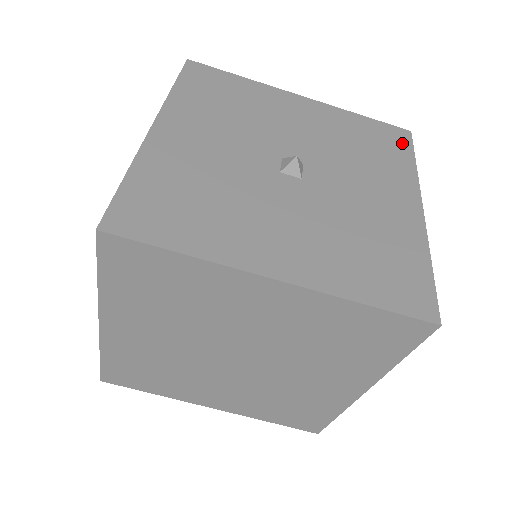
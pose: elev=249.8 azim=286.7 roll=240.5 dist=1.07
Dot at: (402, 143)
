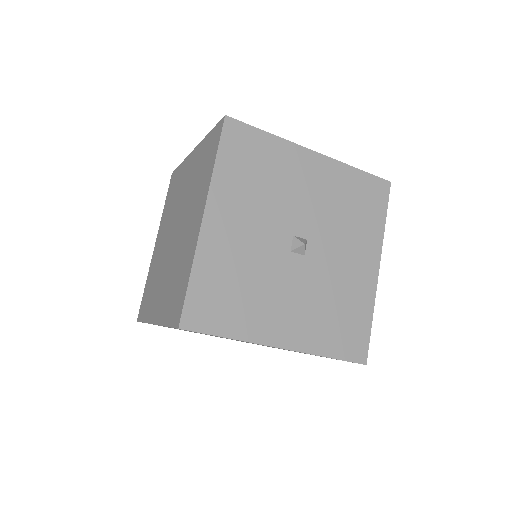
Dot at: (381, 199)
